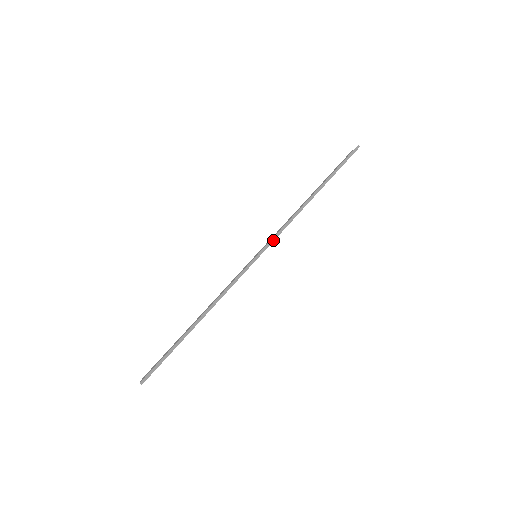
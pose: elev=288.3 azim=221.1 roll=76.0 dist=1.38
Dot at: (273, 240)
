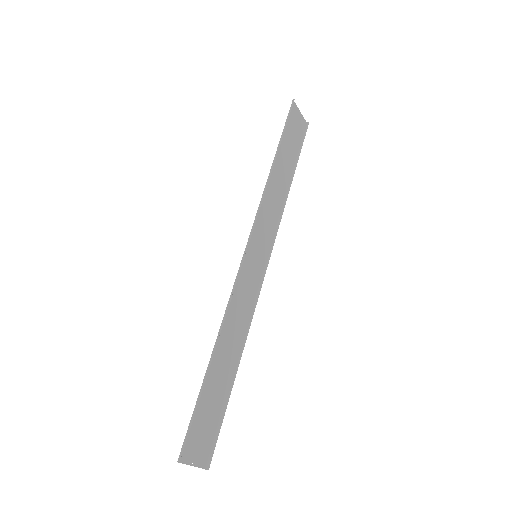
Dot at: (254, 225)
